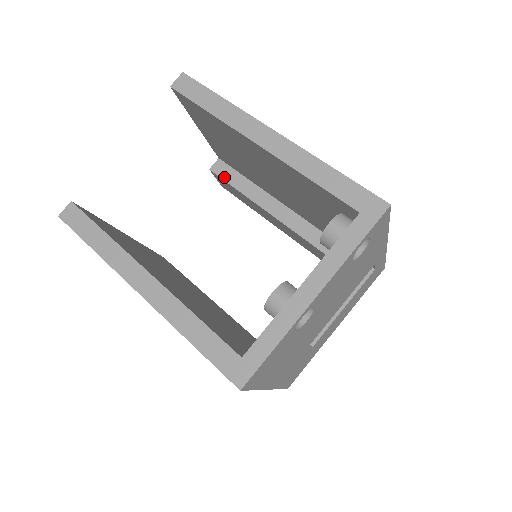
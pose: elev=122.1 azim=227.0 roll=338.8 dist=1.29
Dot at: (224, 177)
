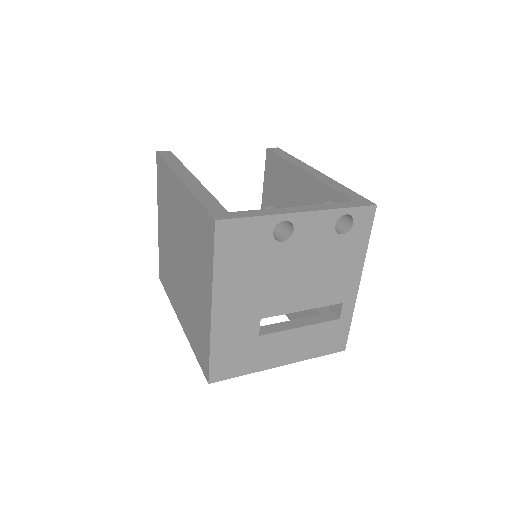
Dot at: occluded
